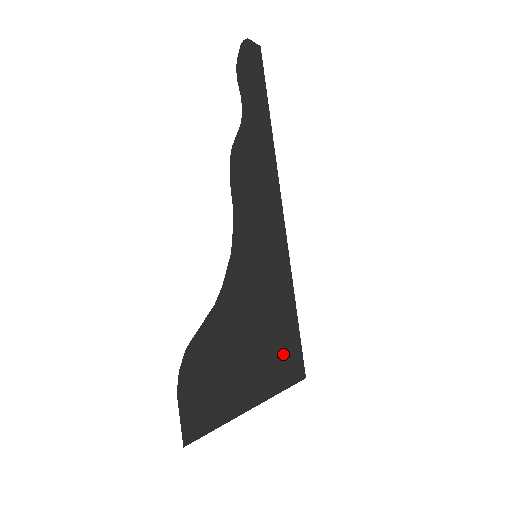
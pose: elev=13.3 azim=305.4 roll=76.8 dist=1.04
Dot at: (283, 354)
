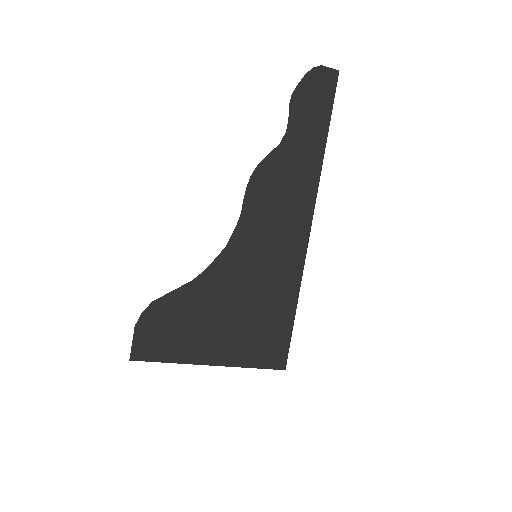
Dot at: (261, 341)
